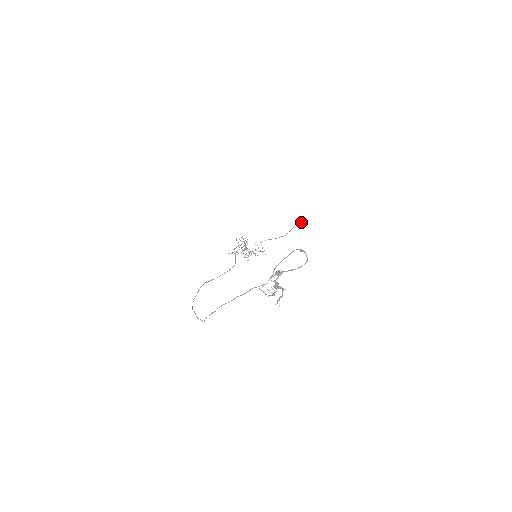
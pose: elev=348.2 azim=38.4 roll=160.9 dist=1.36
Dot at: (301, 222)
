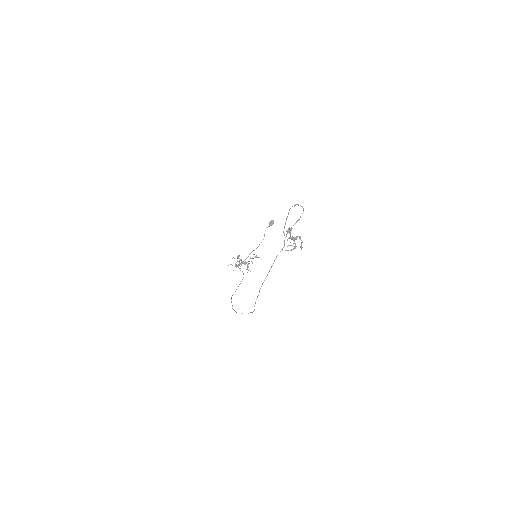
Dot at: (269, 224)
